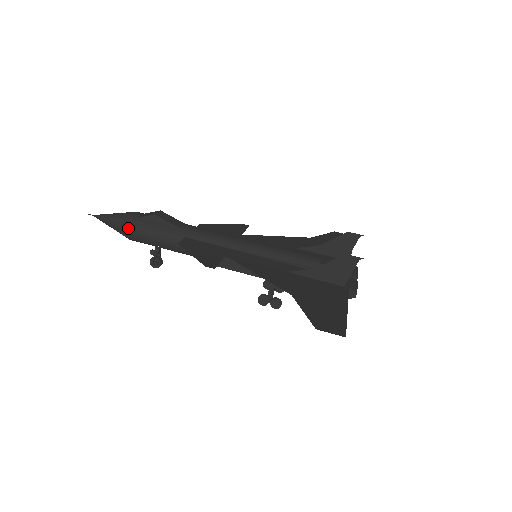
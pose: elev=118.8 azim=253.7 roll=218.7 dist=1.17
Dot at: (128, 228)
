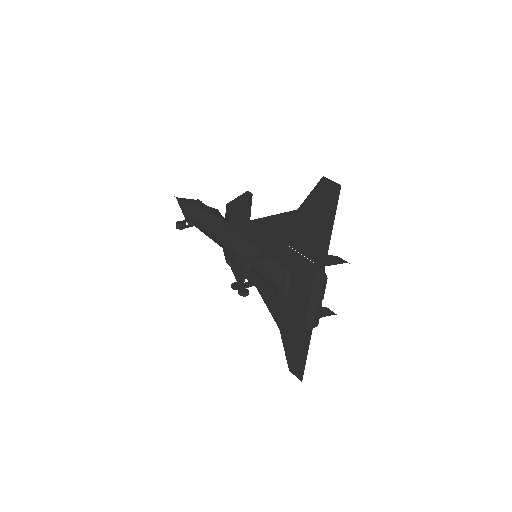
Dot at: (196, 200)
